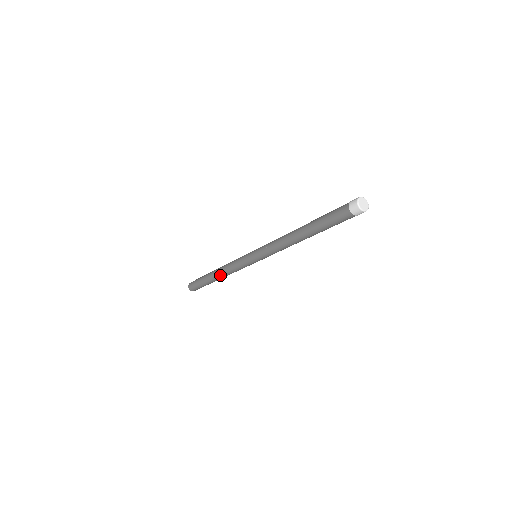
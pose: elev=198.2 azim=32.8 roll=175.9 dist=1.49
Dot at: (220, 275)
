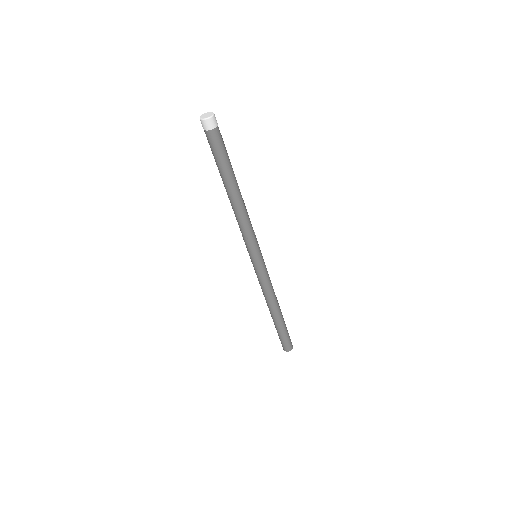
Dot at: (273, 306)
